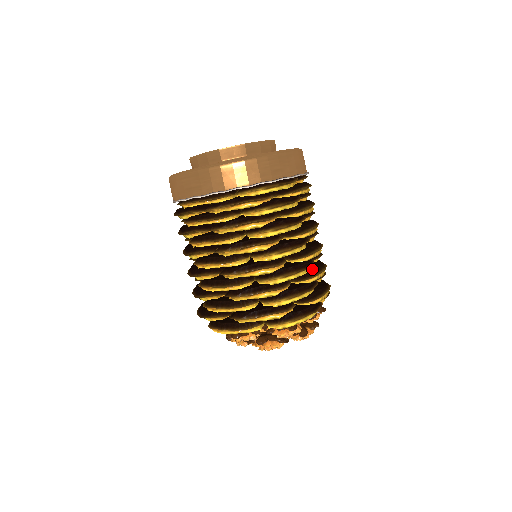
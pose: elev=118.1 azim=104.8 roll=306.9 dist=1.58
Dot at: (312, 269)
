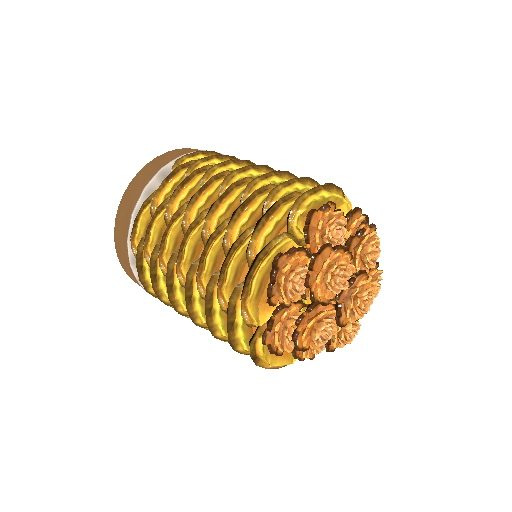
Dot at: occluded
